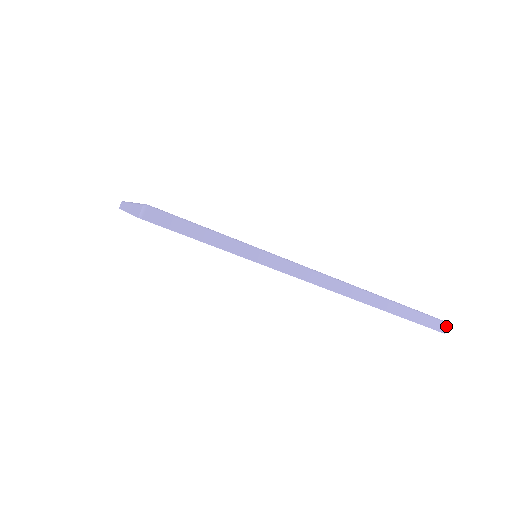
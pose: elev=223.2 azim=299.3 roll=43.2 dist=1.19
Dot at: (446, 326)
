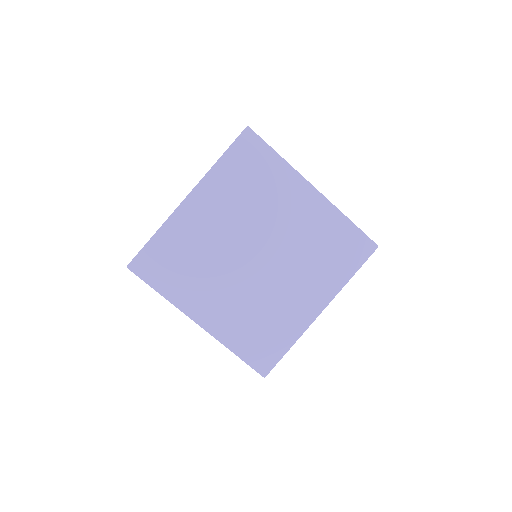
Dot at: (376, 245)
